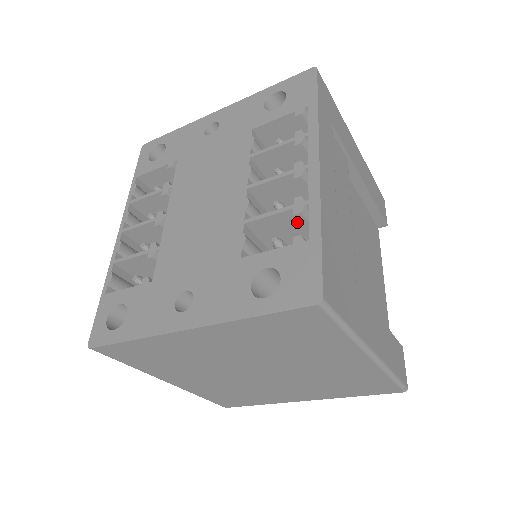
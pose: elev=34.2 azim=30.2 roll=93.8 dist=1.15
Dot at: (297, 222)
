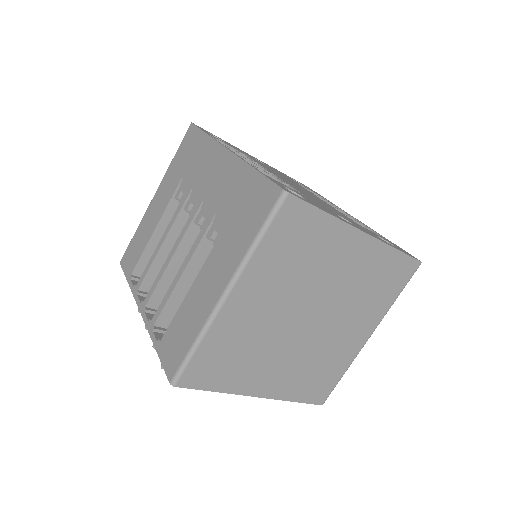
Dot at: occluded
